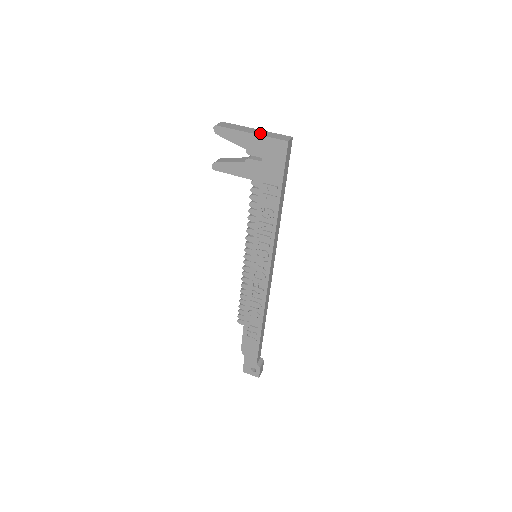
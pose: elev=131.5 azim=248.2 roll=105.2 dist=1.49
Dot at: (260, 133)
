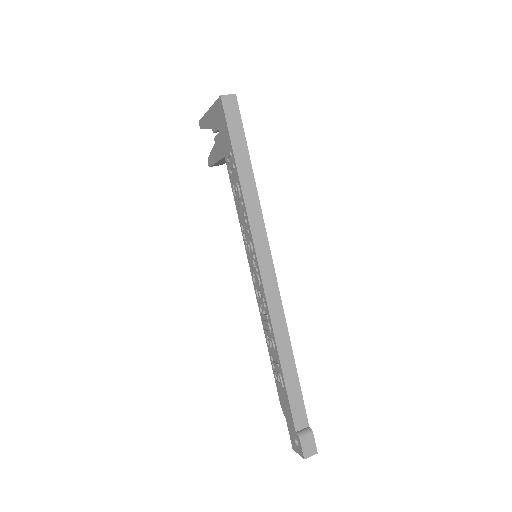
Dot at: occluded
